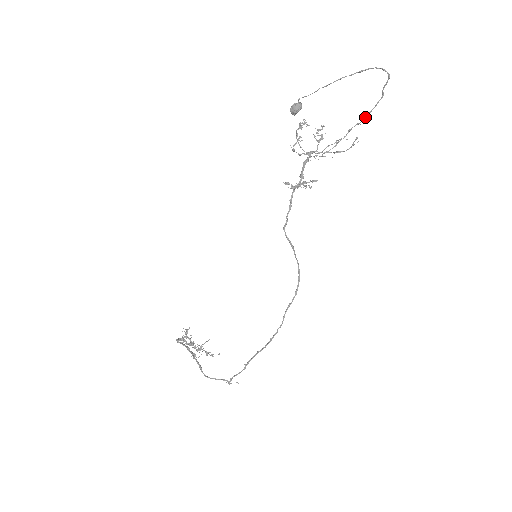
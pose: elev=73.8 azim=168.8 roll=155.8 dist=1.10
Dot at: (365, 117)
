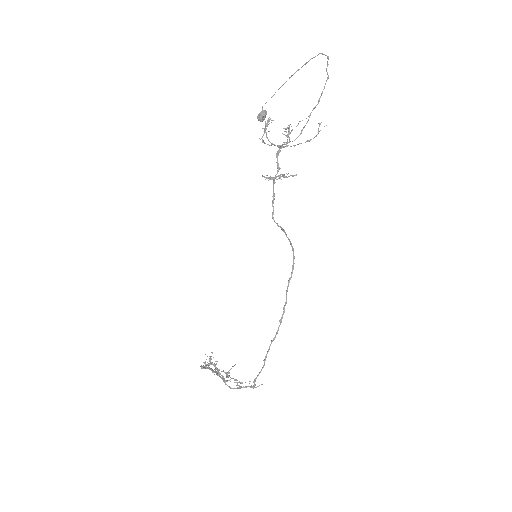
Dot at: (319, 99)
